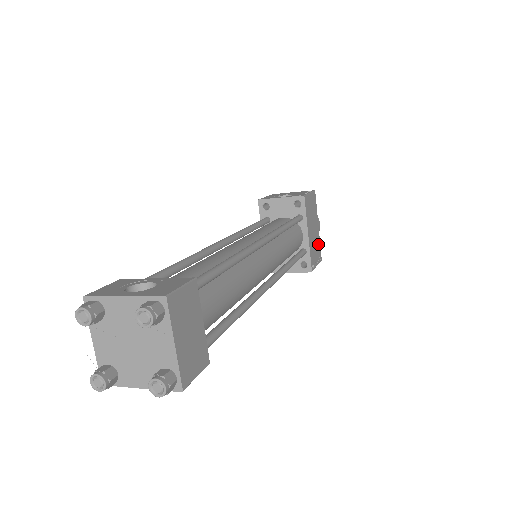
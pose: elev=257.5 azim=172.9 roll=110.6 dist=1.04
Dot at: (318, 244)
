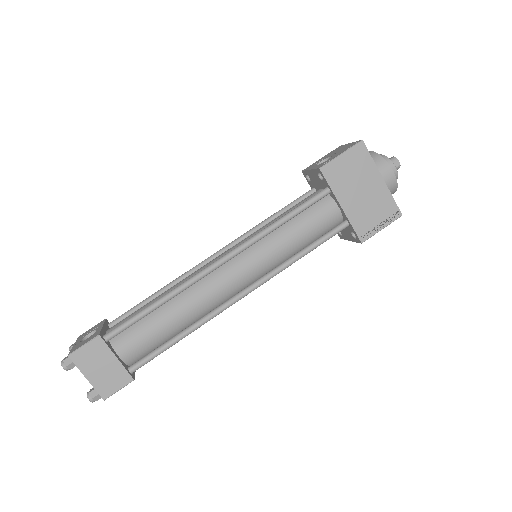
Dot at: (385, 201)
